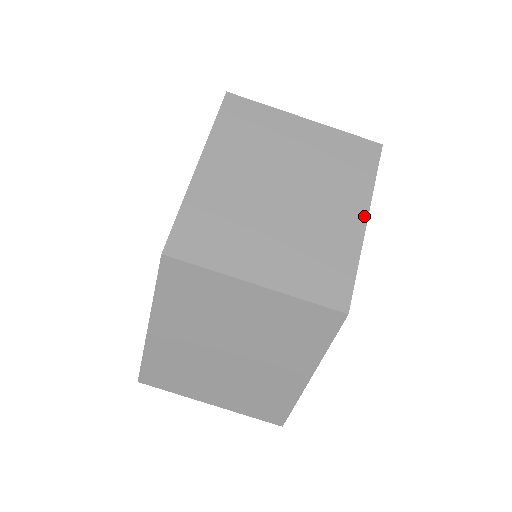
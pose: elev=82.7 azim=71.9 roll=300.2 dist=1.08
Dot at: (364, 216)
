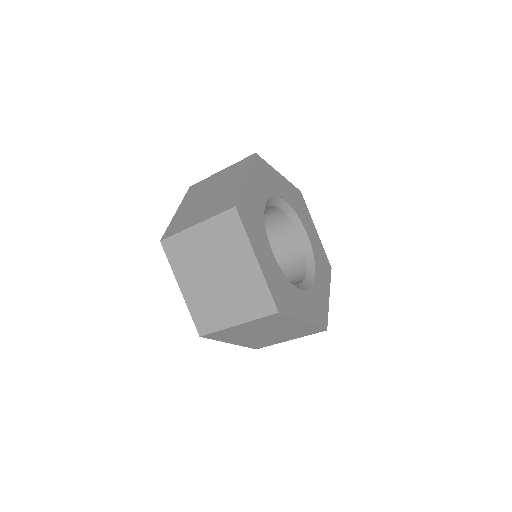
Dot at: (302, 323)
